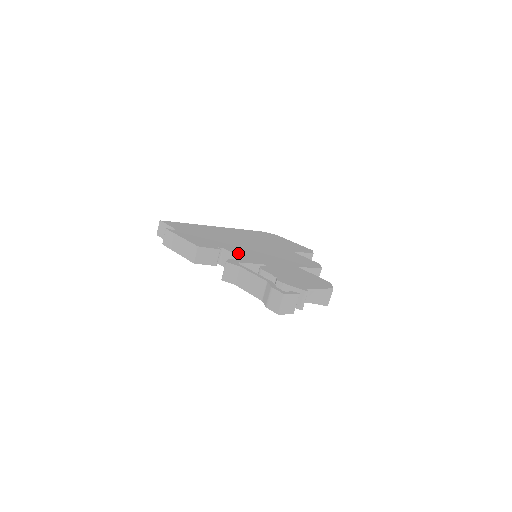
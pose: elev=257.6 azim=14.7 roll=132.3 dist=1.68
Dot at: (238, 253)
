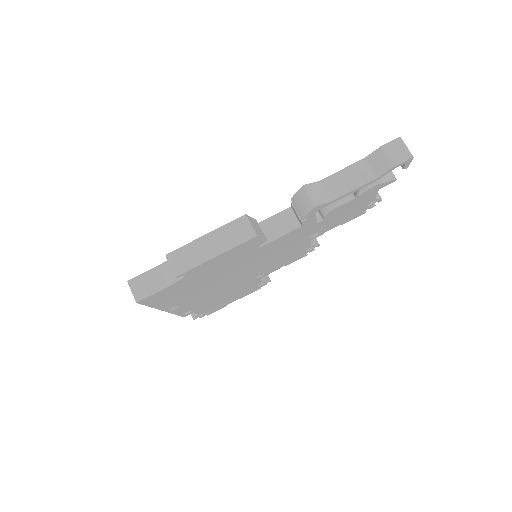
Dot at: occluded
